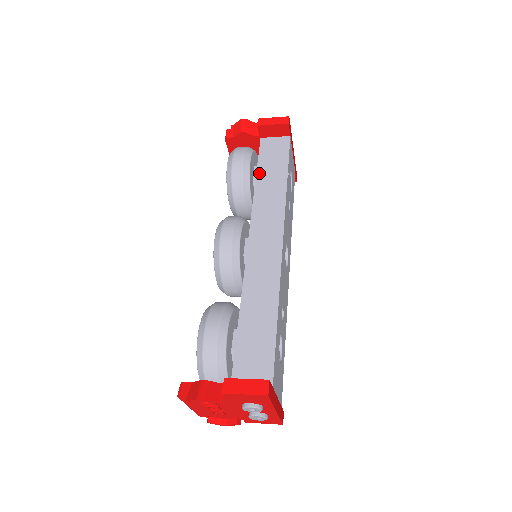
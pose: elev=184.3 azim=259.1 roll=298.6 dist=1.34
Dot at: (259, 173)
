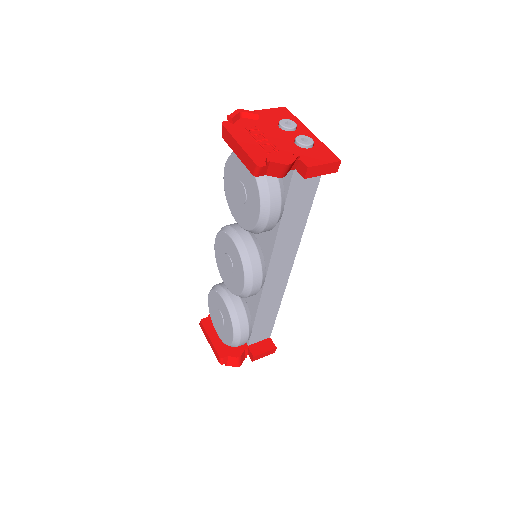
Dot at: (285, 214)
